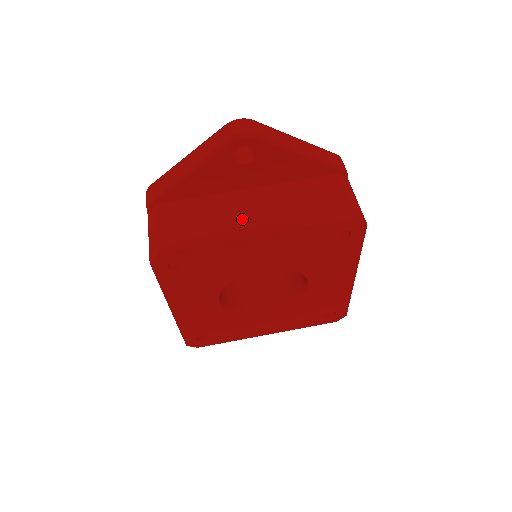
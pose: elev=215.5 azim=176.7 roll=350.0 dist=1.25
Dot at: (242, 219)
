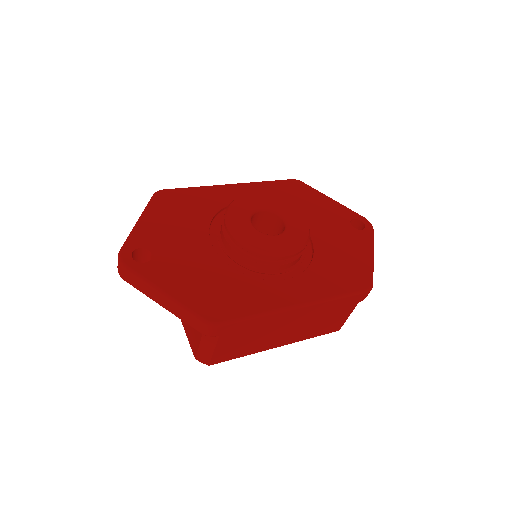
Dot at: occluded
